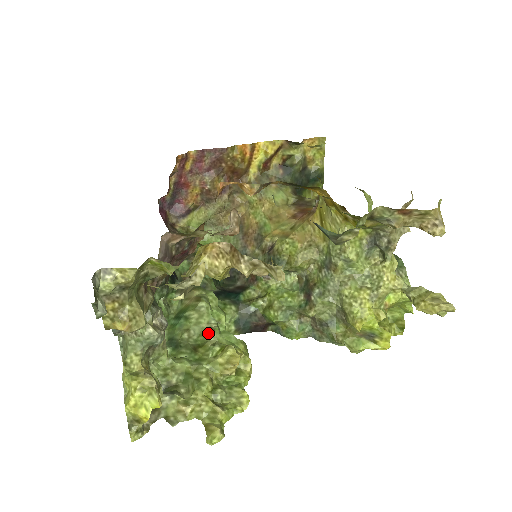
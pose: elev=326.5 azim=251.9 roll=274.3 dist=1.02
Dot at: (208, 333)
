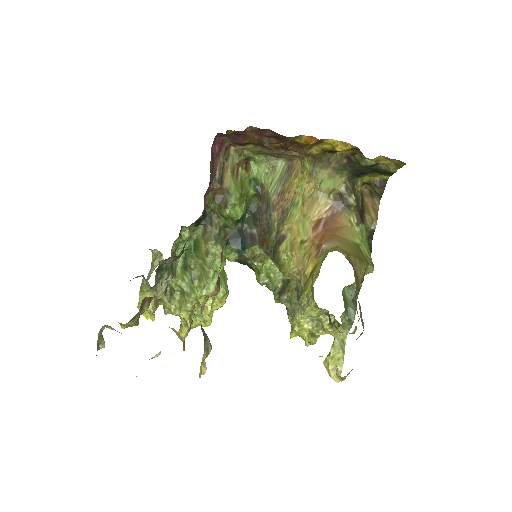
Dot at: (205, 275)
